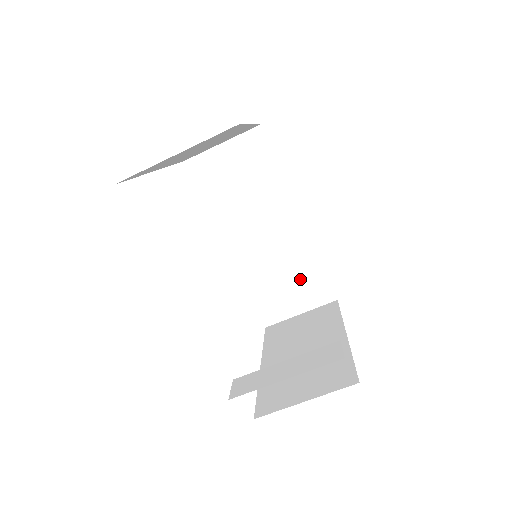
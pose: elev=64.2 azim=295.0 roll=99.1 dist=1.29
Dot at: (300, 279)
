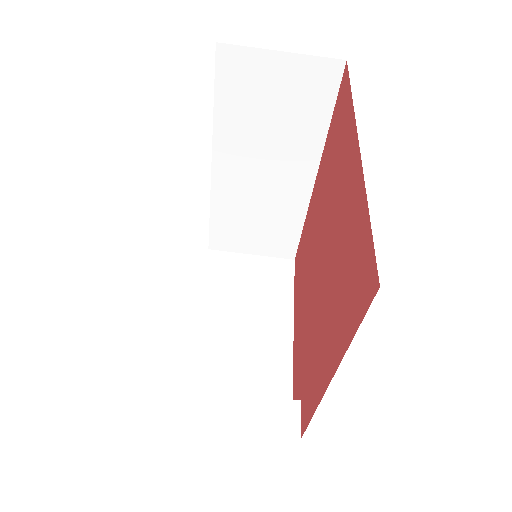
Dot at: (272, 229)
